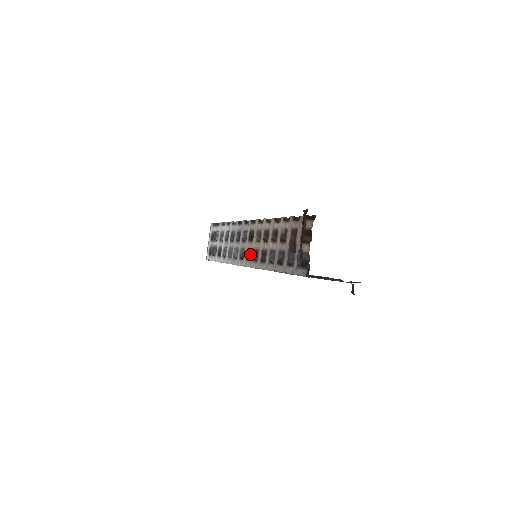
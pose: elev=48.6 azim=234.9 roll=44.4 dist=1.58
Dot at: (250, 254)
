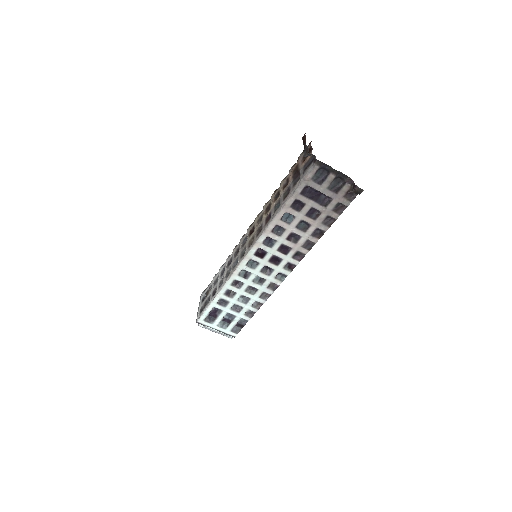
Dot at: (252, 241)
